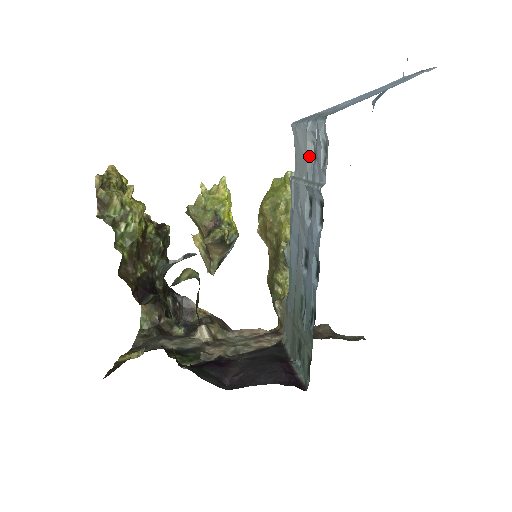
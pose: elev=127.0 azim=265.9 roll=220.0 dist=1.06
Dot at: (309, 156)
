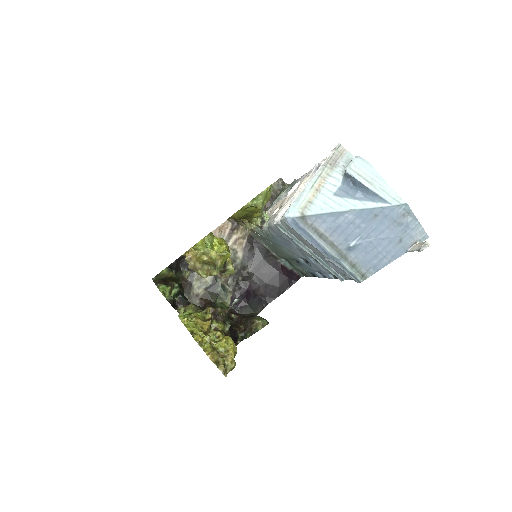
Dot at: (321, 255)
